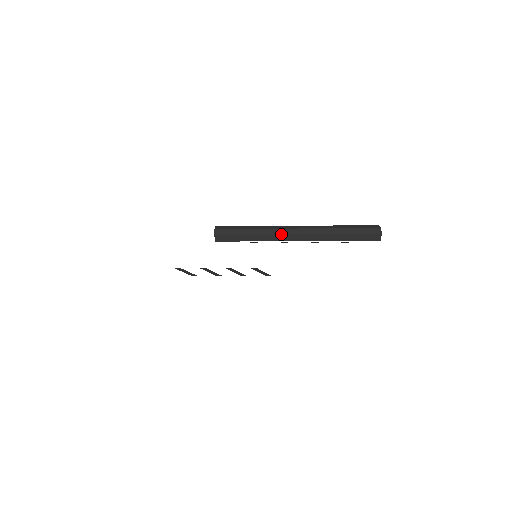
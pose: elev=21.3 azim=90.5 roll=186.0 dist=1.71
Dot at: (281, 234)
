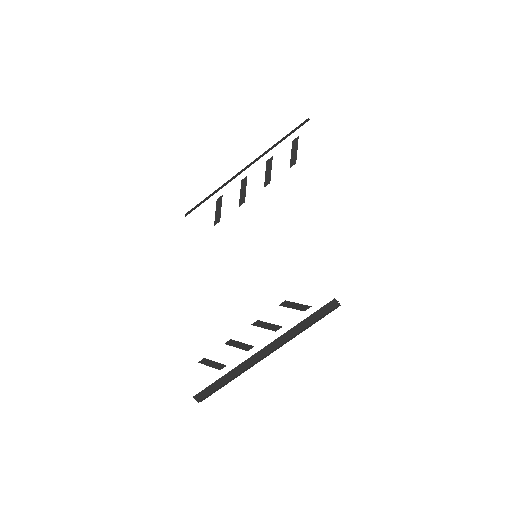
Dot at: (233, 177)
